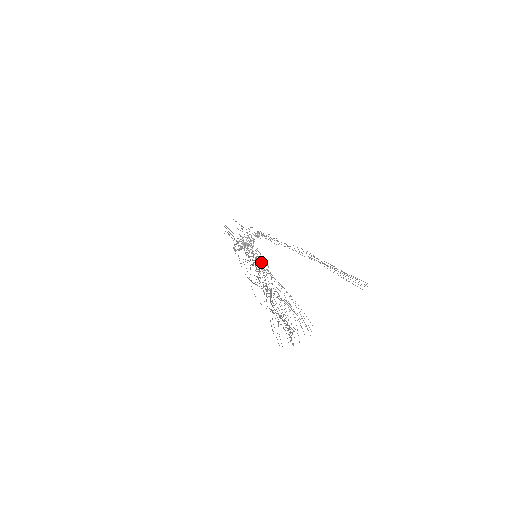
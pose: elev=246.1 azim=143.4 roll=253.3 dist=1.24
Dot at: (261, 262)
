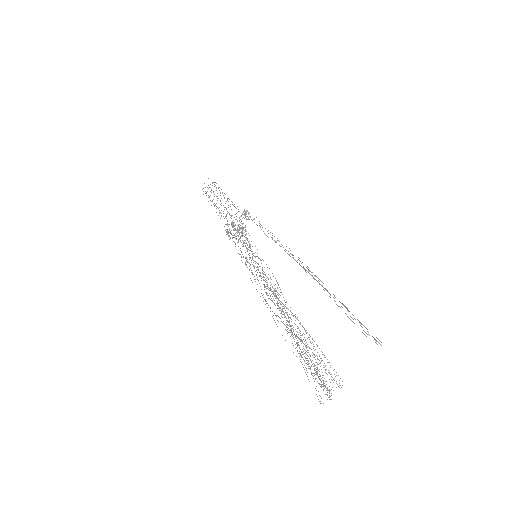
Dot at: occluded
